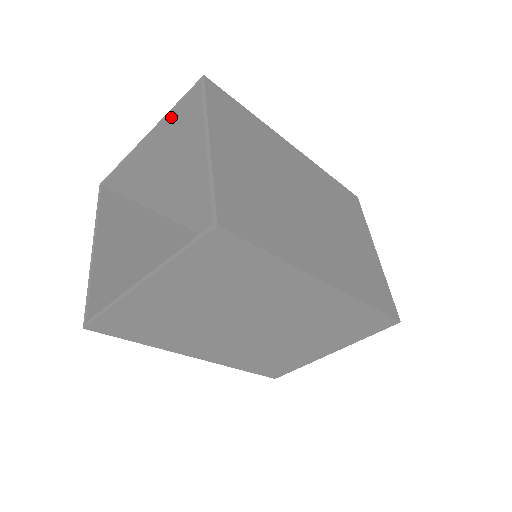
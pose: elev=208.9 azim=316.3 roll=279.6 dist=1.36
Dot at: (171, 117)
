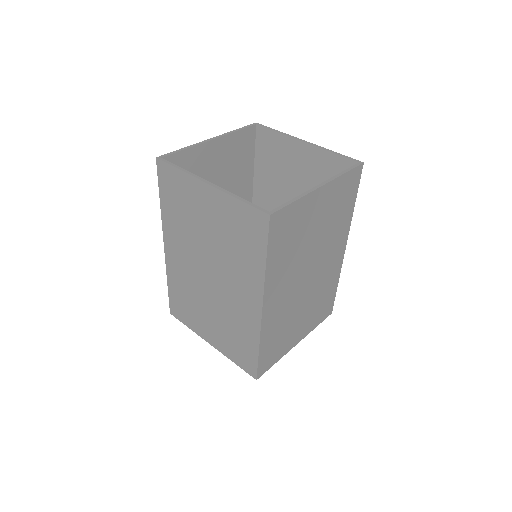
Dot at: (326, 153)
